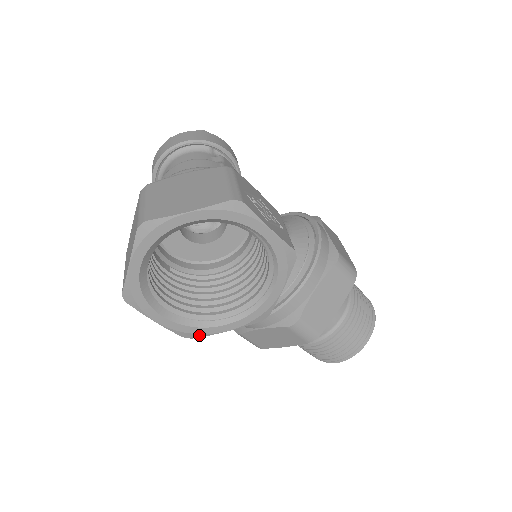
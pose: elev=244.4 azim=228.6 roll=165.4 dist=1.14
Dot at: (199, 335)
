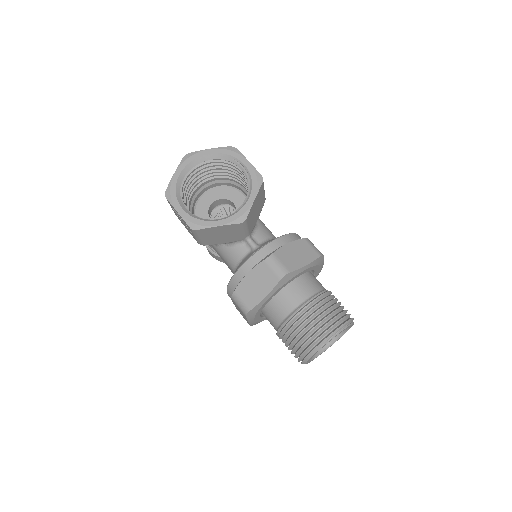
Dot at: (200, 227)
